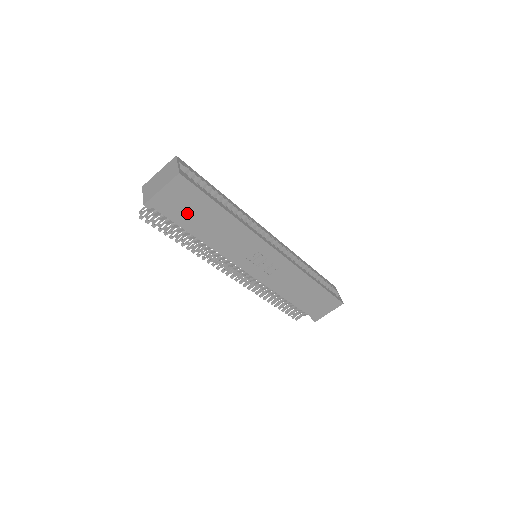
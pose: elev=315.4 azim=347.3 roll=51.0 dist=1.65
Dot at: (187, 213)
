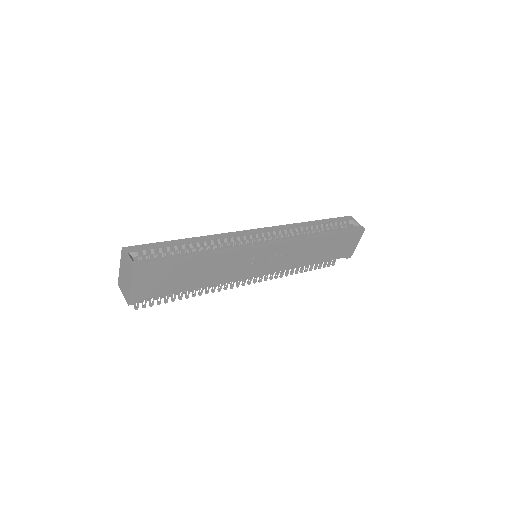
Dot at: (168, 283)
